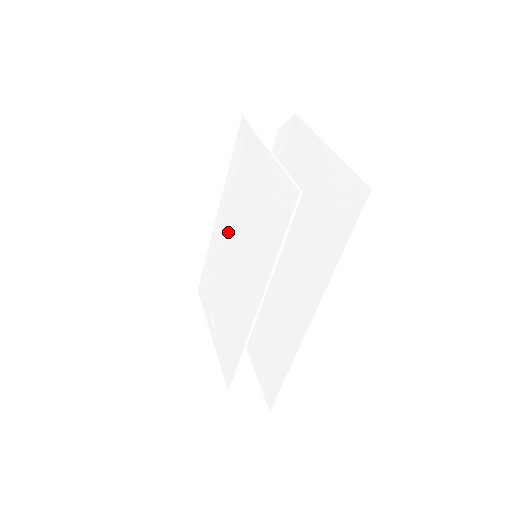
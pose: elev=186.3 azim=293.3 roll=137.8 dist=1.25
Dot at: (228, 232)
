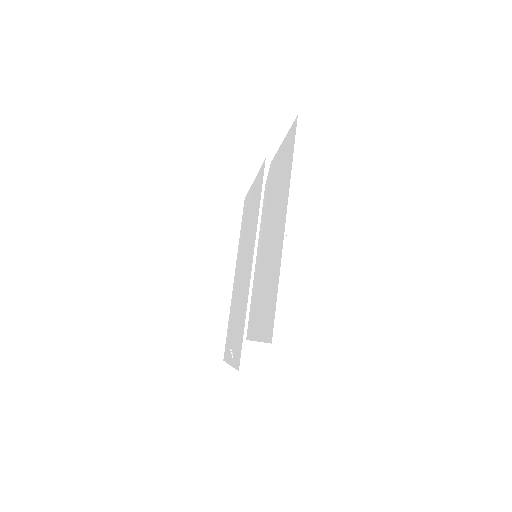
Dot at: (239, 269)
